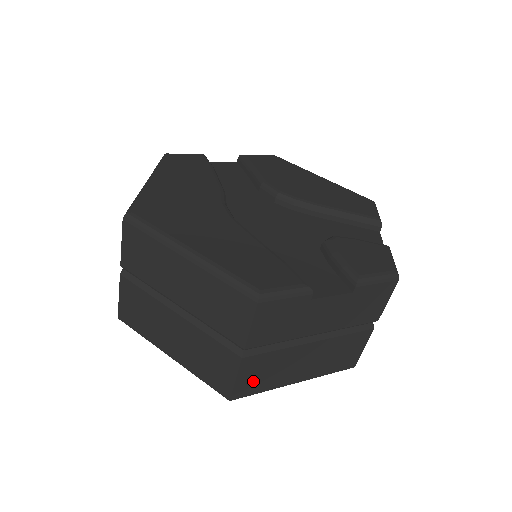
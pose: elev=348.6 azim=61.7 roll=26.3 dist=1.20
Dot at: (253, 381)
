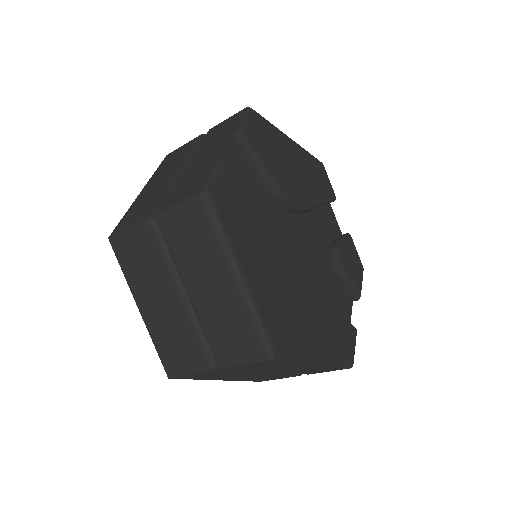
Dot at: occluded
